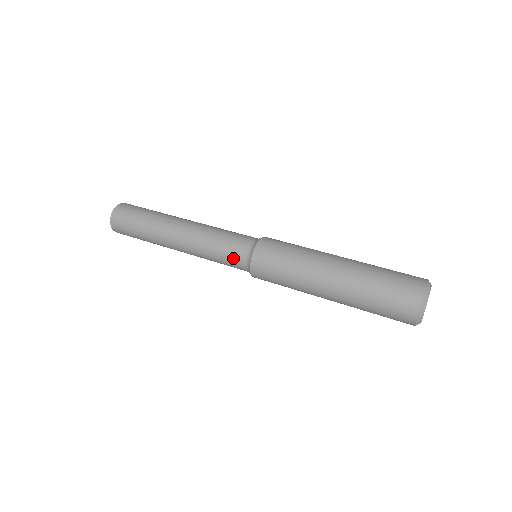
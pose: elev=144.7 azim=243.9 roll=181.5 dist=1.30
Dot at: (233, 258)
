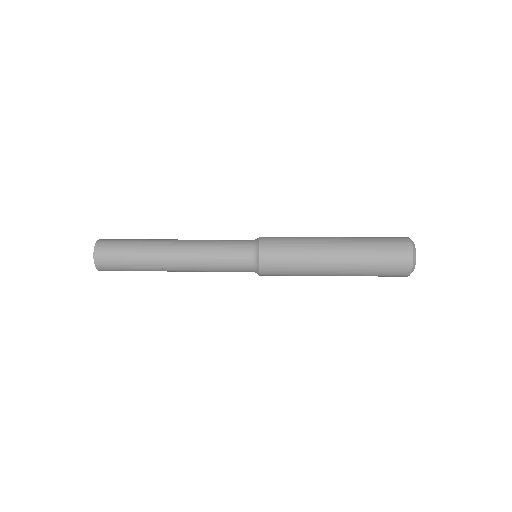
Dot at: (239, 251)
